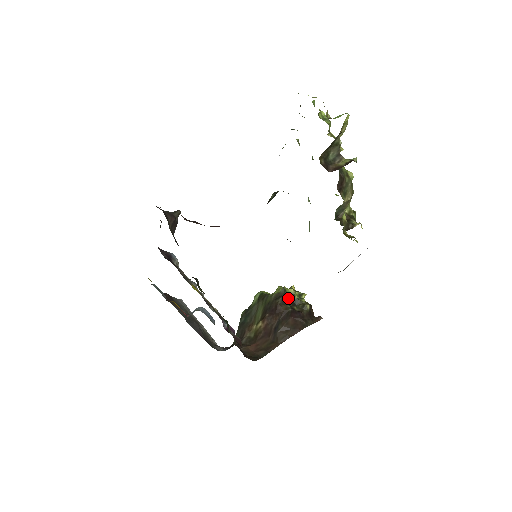
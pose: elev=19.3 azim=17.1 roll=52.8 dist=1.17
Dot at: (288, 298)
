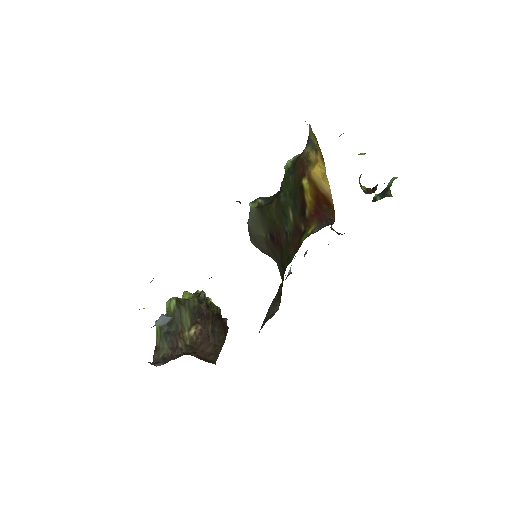
Dot at: occluded
